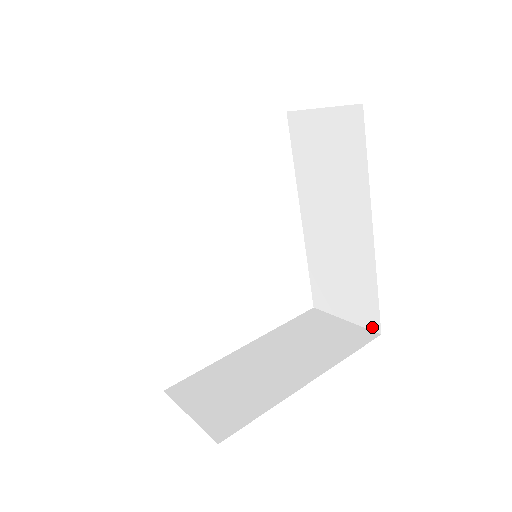
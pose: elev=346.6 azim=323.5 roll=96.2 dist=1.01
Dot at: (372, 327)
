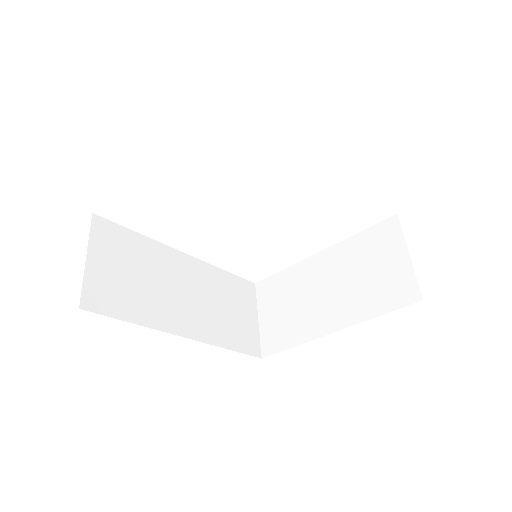
Dot at: (418, 288)
